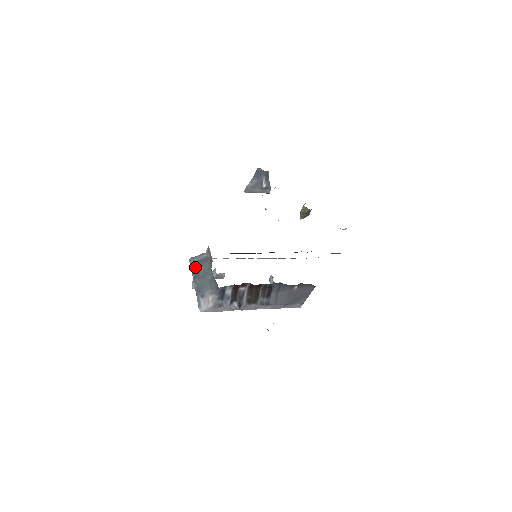
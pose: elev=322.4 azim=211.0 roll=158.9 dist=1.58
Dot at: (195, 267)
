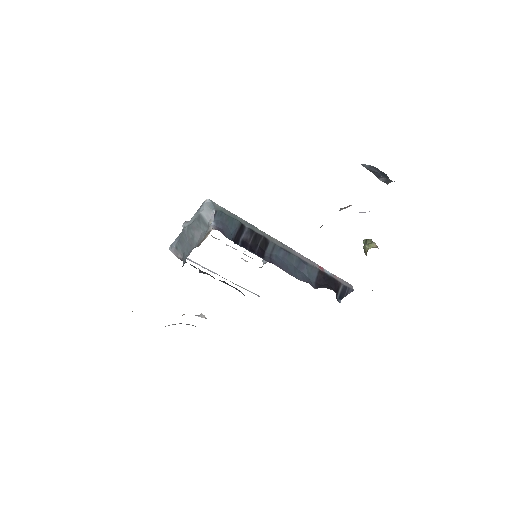
Dot at: (196, 220)
